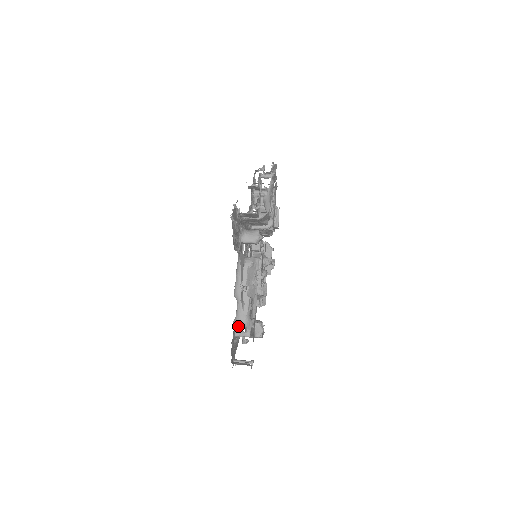
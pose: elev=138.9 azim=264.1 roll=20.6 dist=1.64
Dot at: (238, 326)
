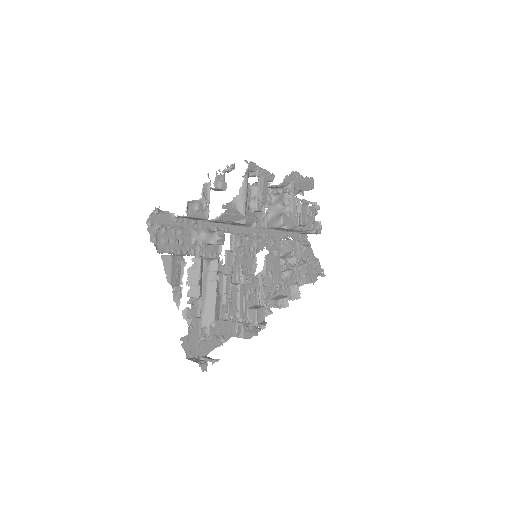
Dot at: occluded
